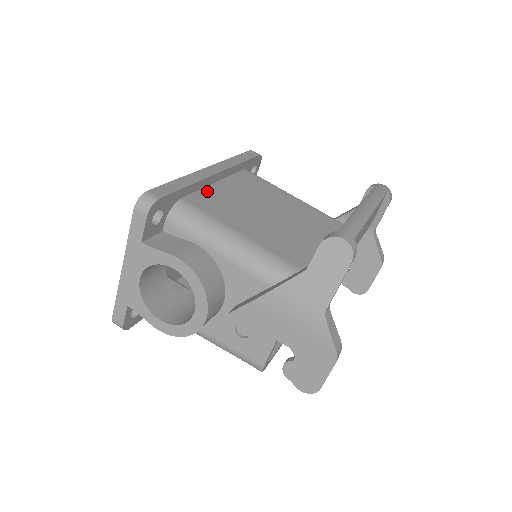
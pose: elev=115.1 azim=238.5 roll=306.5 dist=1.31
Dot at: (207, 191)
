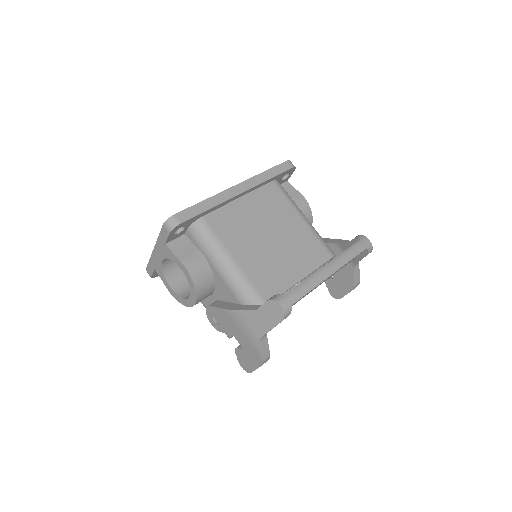
Dot at: (227, 209)
